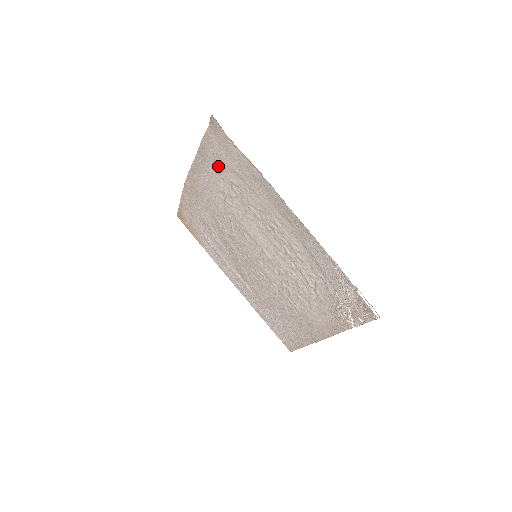
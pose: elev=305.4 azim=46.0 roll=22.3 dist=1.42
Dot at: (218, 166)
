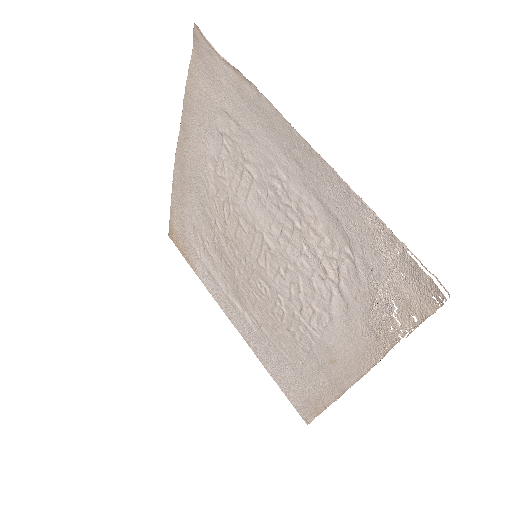
Dot at: (206, 115)
